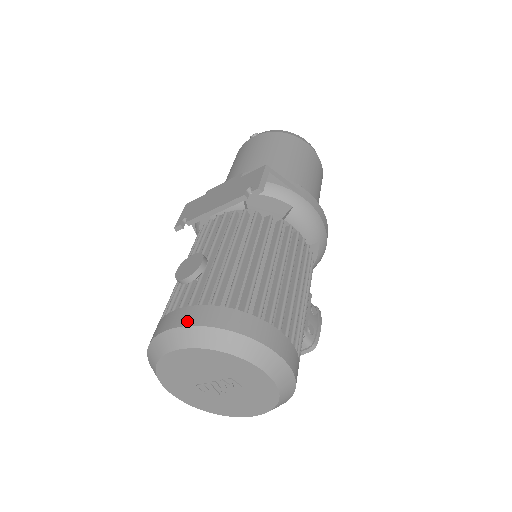
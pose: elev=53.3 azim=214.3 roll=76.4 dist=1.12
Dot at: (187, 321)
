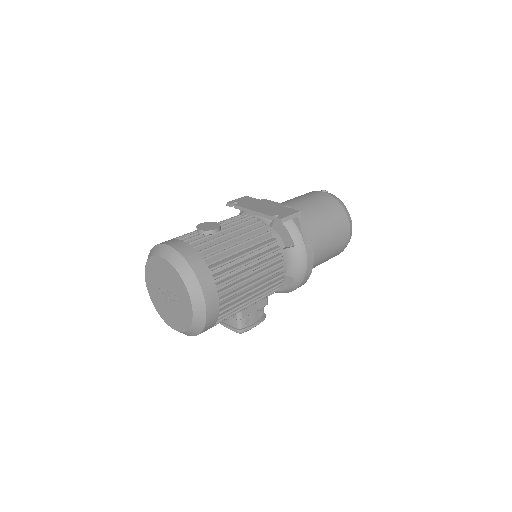
Dot at: (179, 249)
